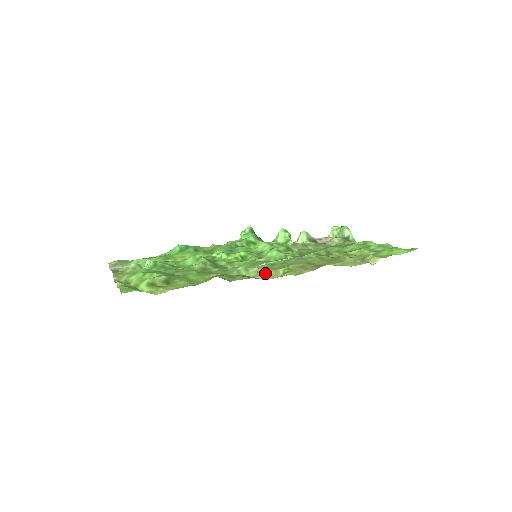
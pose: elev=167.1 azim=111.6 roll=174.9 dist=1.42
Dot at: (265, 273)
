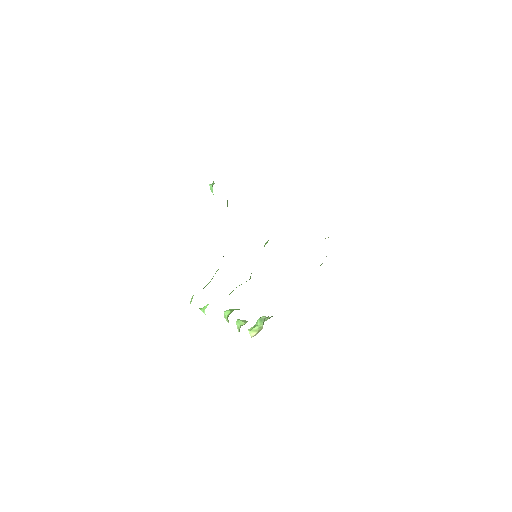
Dot at: occluded
